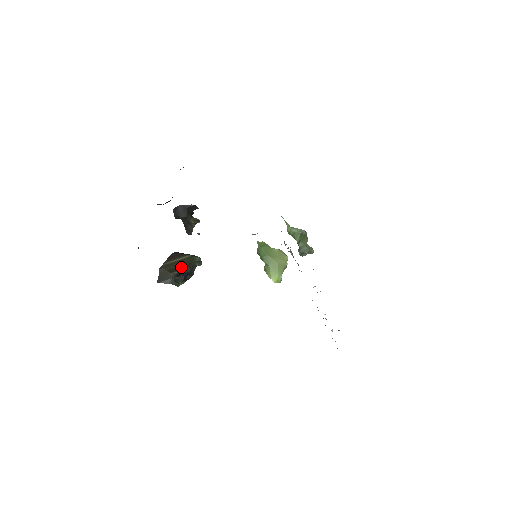
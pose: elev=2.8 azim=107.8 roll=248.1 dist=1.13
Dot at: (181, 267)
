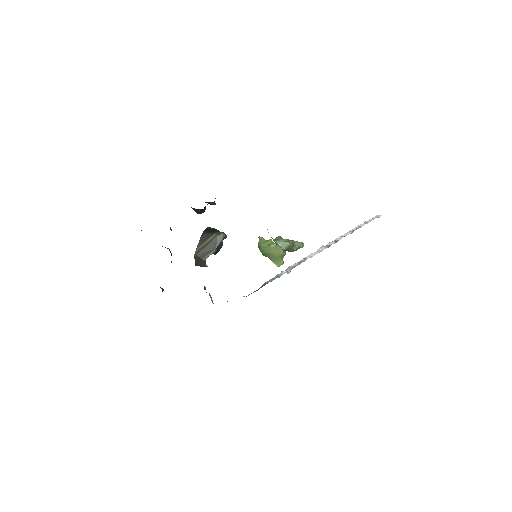
Dot at: (209, 250)
